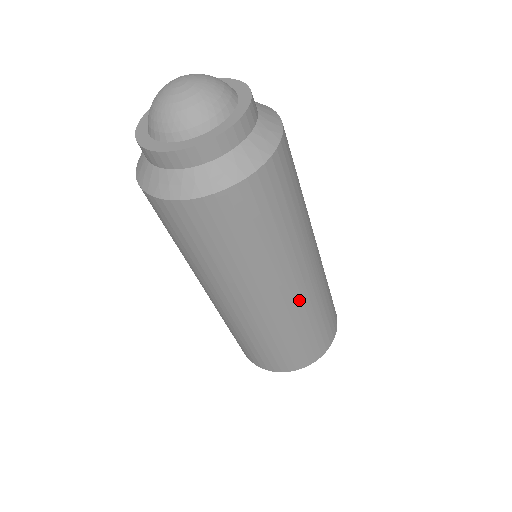
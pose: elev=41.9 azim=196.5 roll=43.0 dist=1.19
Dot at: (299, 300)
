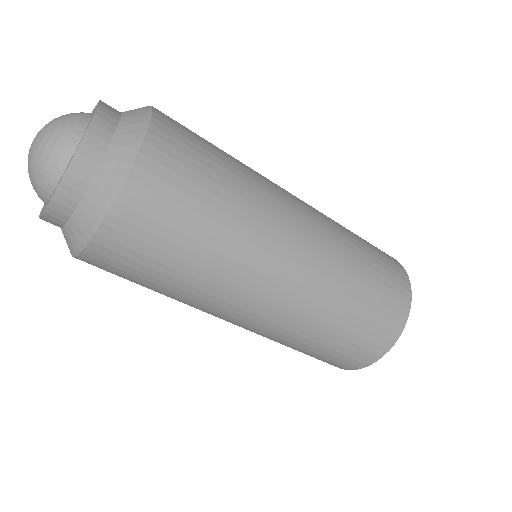
Dot at: (279, 320)
